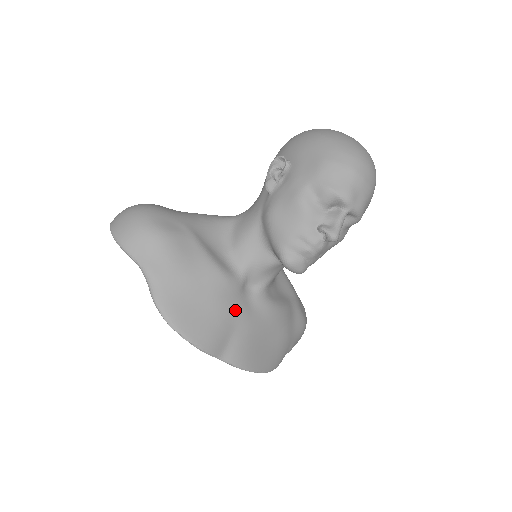
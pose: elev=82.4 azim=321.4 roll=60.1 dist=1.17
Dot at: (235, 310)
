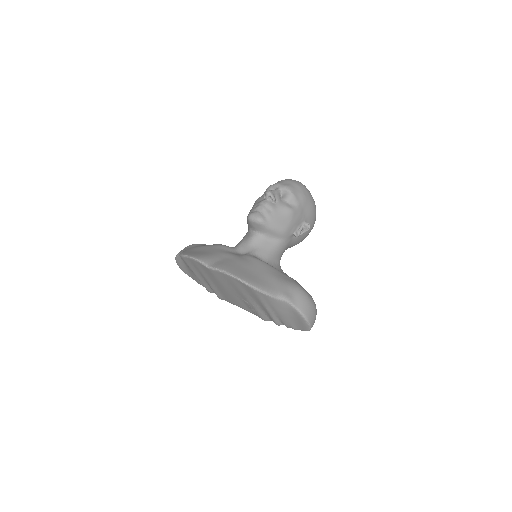
Dot at: (226, 253)
